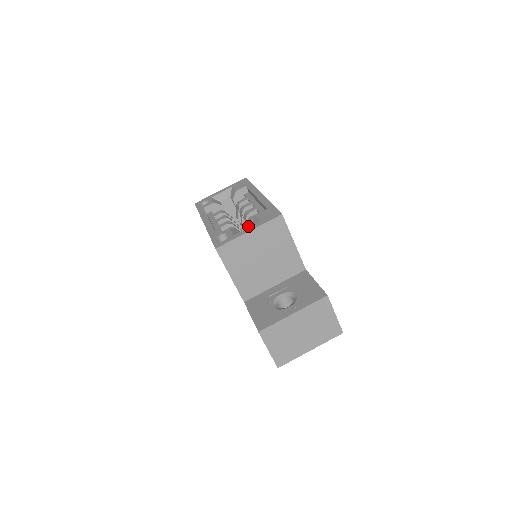
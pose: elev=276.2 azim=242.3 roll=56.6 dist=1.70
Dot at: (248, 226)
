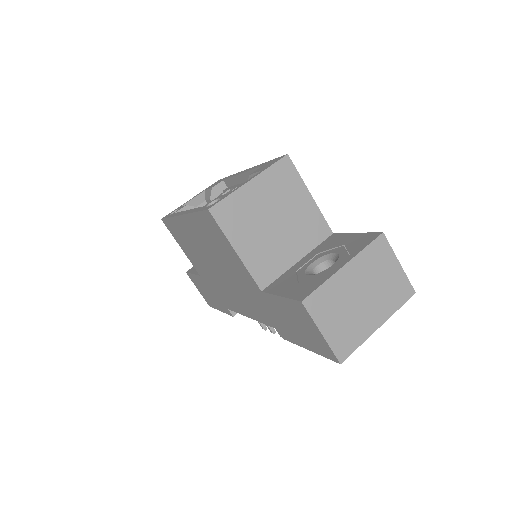
Dot at: occluded
